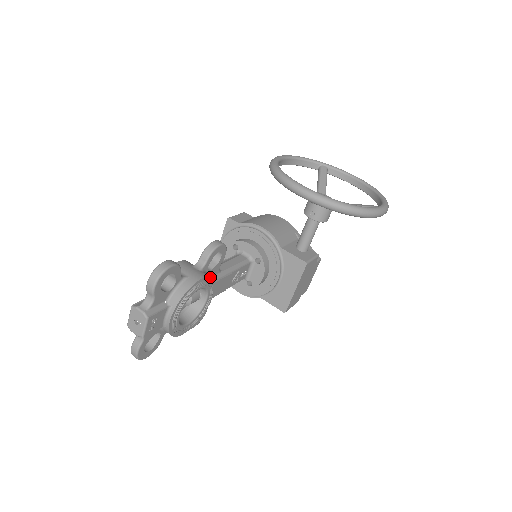
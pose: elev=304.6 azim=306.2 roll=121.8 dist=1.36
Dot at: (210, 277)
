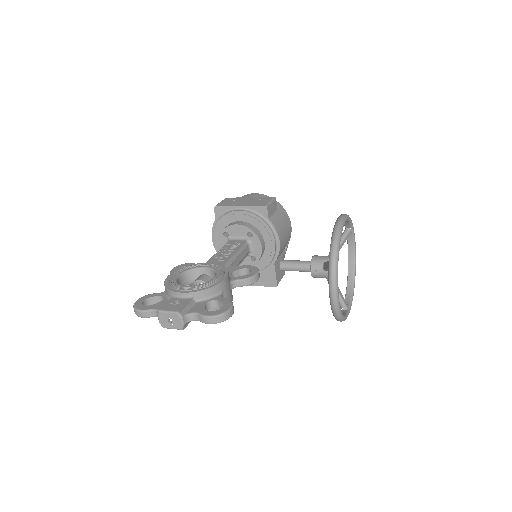
Dot at: (232, 297)
